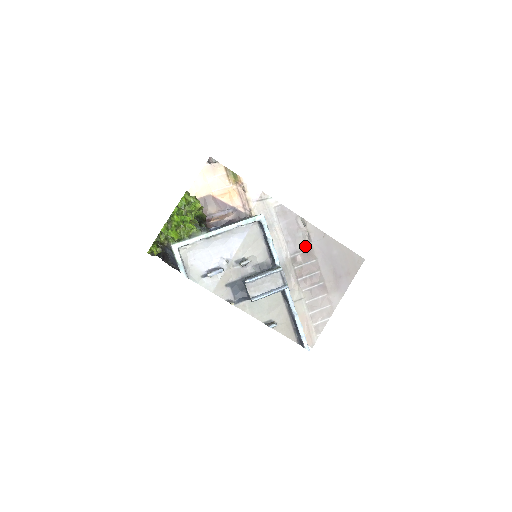
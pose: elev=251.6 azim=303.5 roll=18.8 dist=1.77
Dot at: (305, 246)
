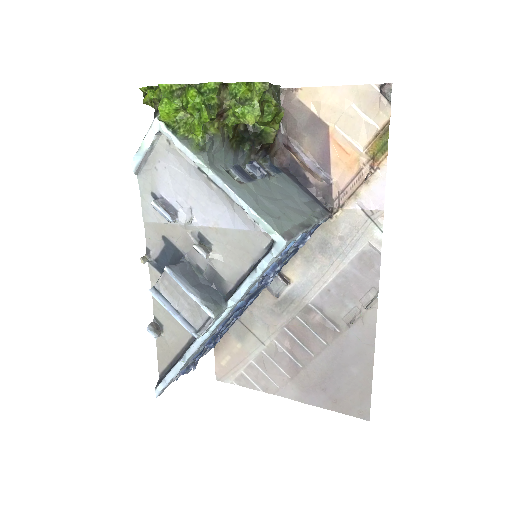
Dot at: (337, 320)
